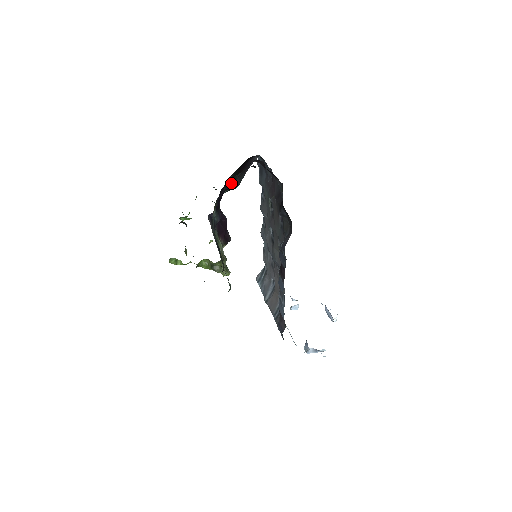
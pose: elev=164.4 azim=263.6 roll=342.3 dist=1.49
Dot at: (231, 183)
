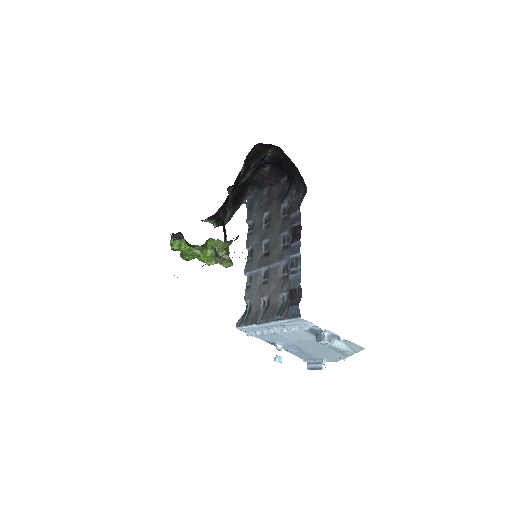
Dot at: (228, 206)
